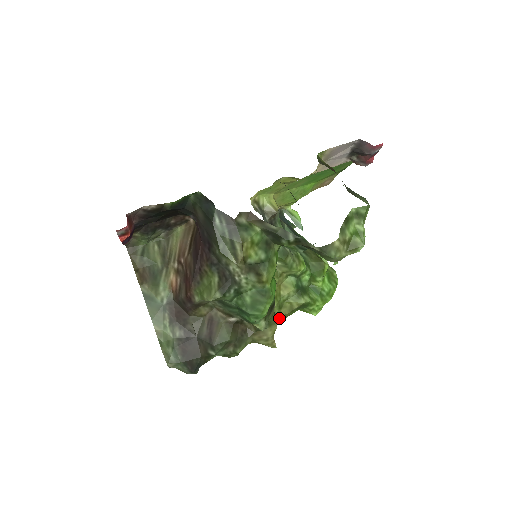
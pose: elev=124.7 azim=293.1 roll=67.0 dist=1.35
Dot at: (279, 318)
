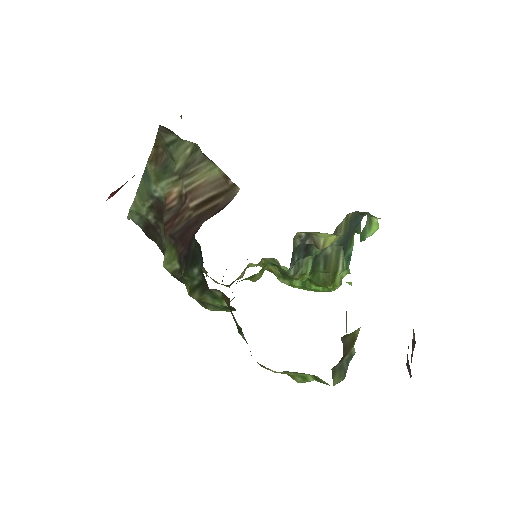
Dot at: occluded
